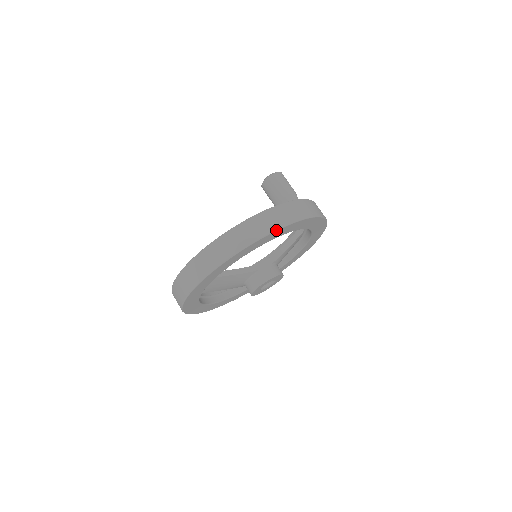
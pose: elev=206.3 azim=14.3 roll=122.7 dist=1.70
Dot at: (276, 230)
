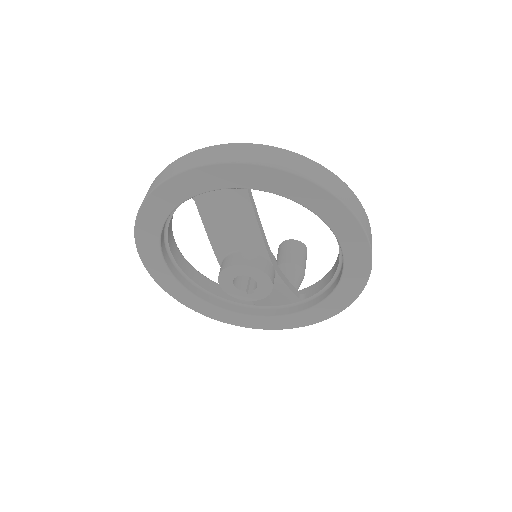
Dot at: (368, 237)
